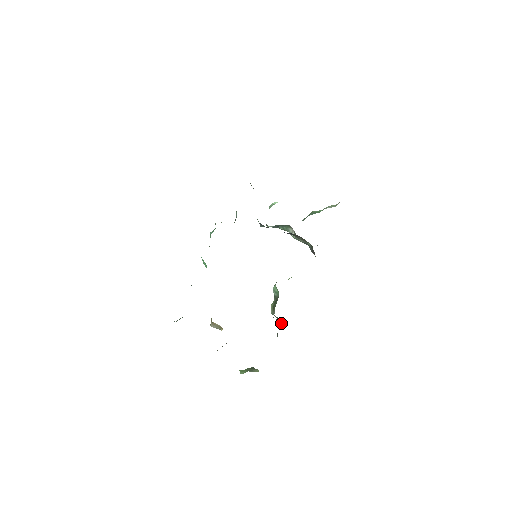
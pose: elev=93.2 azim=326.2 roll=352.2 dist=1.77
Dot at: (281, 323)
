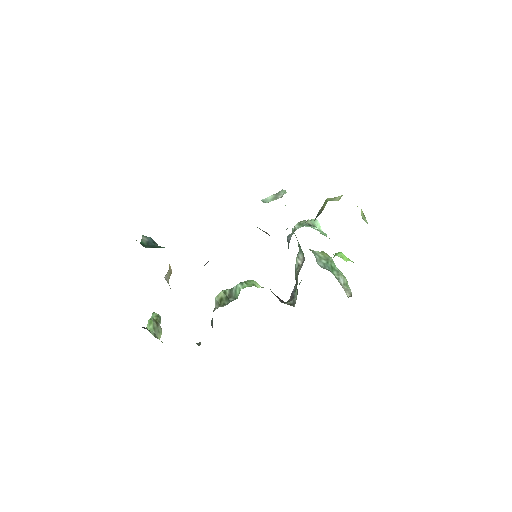
Dot at: (212, 320)
